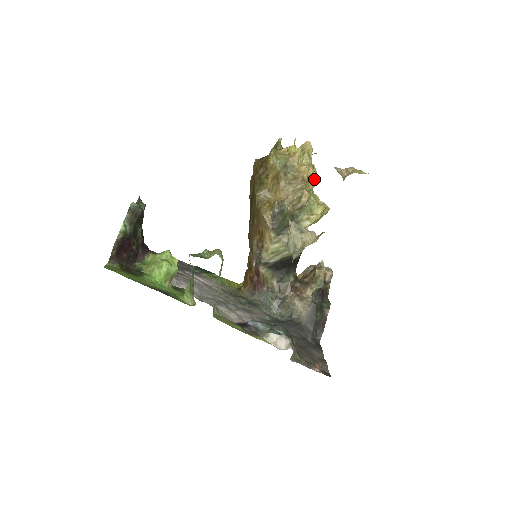
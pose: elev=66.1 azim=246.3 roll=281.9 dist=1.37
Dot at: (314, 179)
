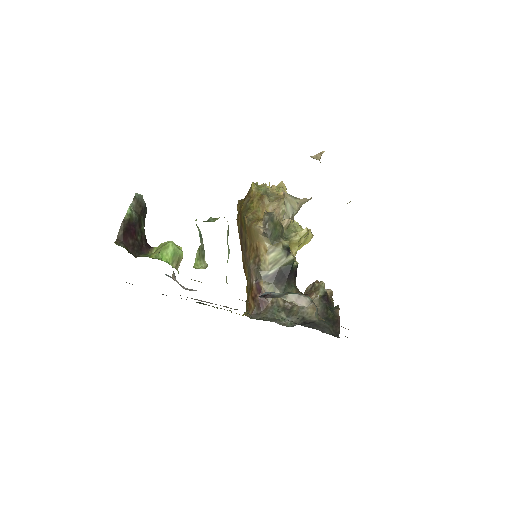
Dot at: occluded
